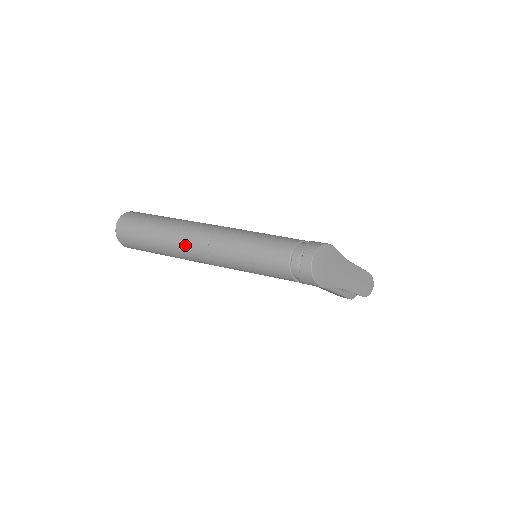
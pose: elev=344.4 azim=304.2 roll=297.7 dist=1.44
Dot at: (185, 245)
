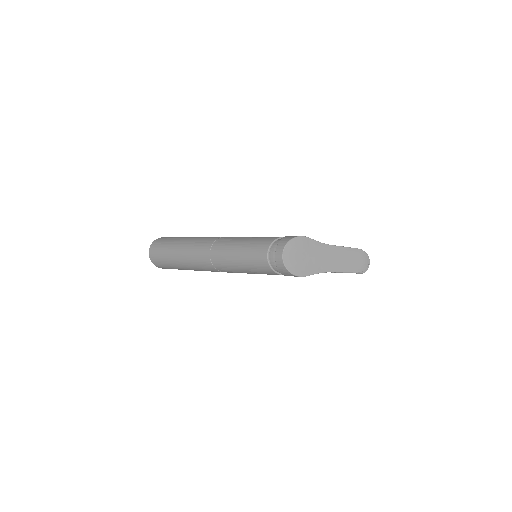
Dot at: (195, 260)
